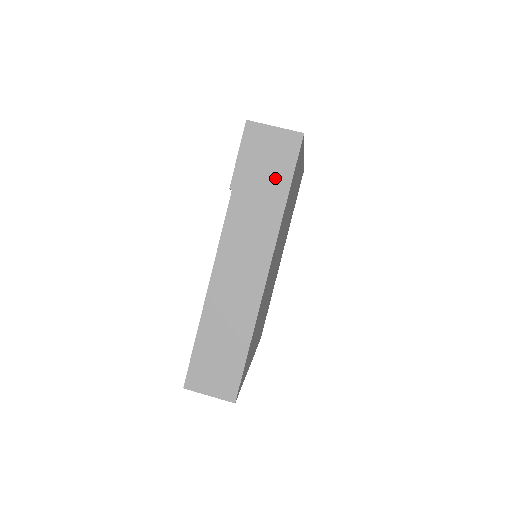
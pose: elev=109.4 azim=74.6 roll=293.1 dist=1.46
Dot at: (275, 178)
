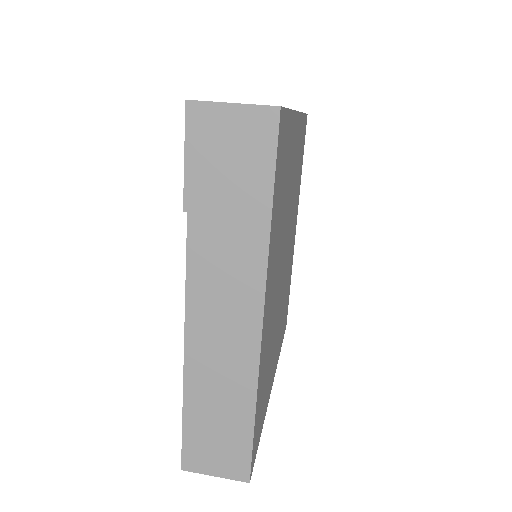
Dot at: (247, 186)
